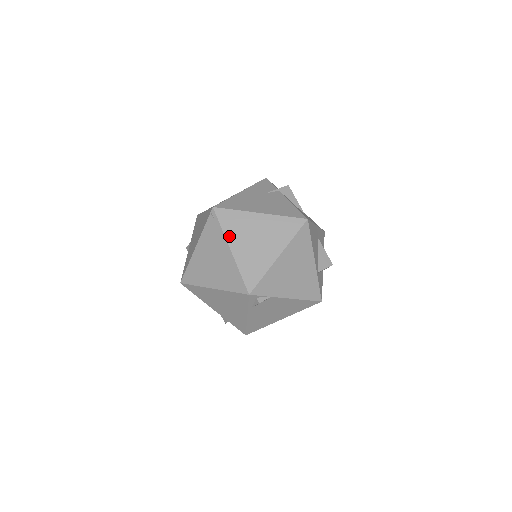
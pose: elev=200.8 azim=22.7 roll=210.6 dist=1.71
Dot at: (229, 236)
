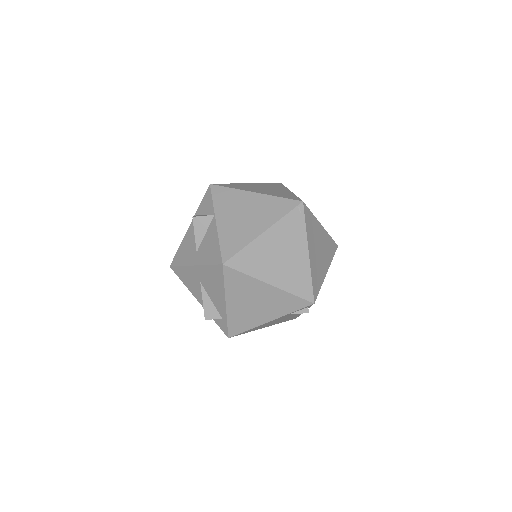
Dot at: (309, 238)
